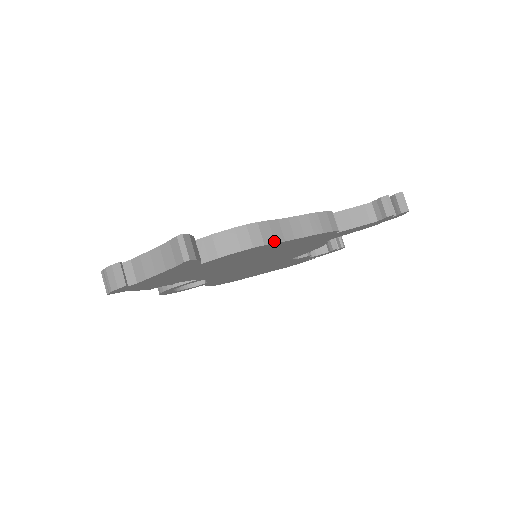
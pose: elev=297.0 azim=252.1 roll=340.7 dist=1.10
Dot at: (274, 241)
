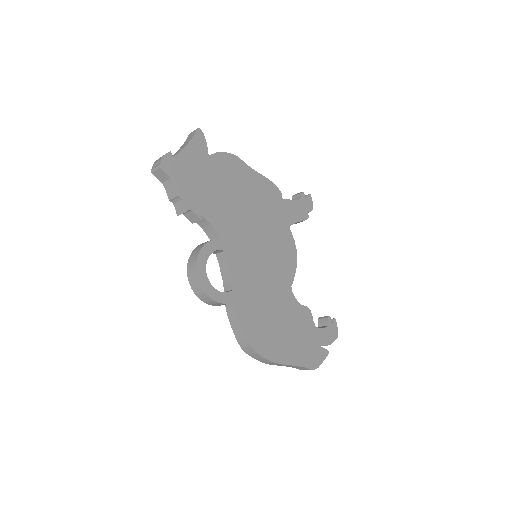
Dot at: (242, 161)
